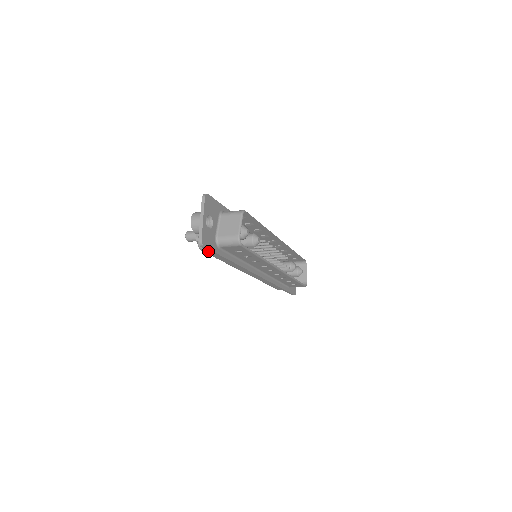
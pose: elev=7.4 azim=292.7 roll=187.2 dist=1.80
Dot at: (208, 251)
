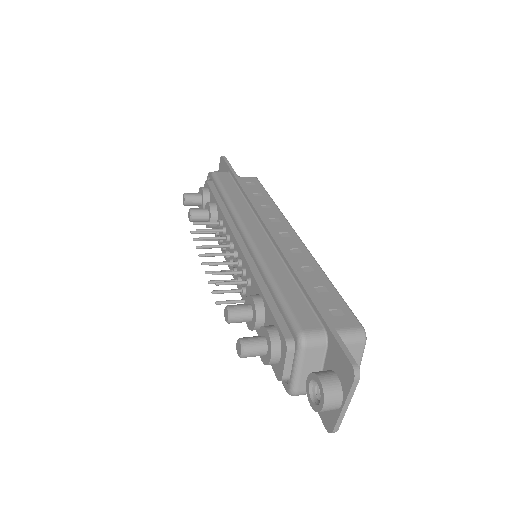
Dot at: occluded
